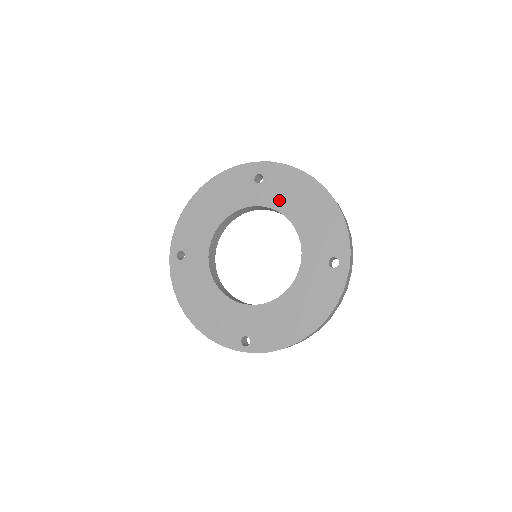
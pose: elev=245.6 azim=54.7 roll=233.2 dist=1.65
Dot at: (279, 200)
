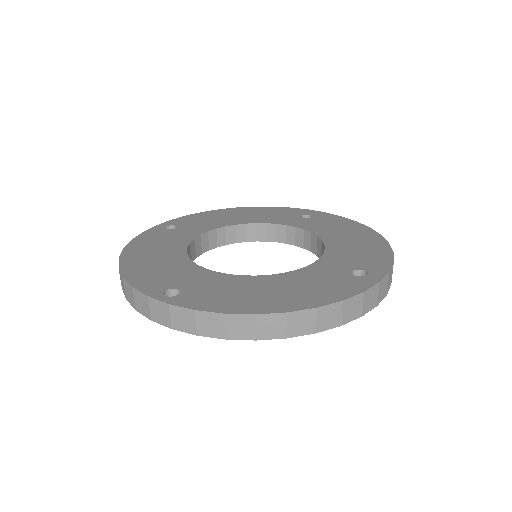
Dot at: (319, 228)
